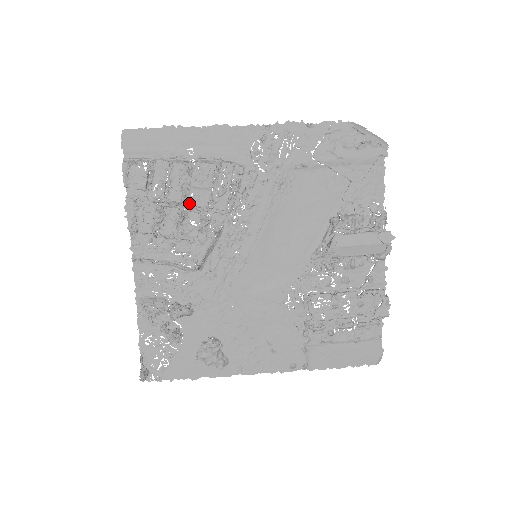
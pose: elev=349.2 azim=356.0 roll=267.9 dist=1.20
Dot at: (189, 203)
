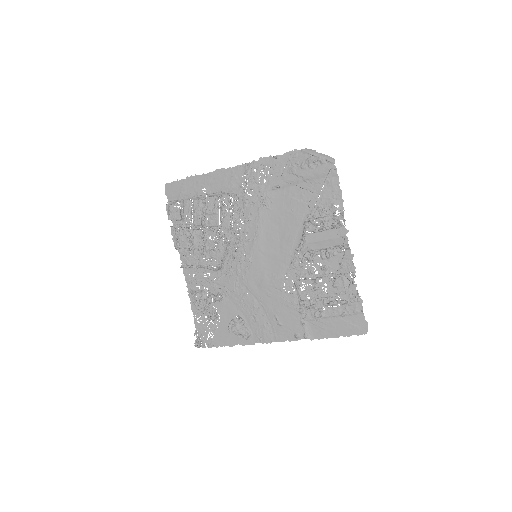
Dot at: (207, 225)
